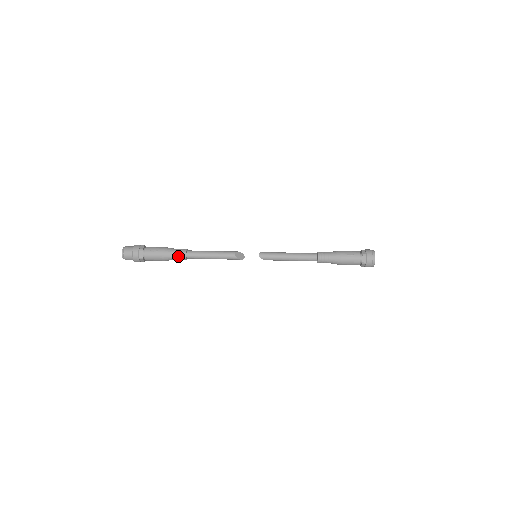
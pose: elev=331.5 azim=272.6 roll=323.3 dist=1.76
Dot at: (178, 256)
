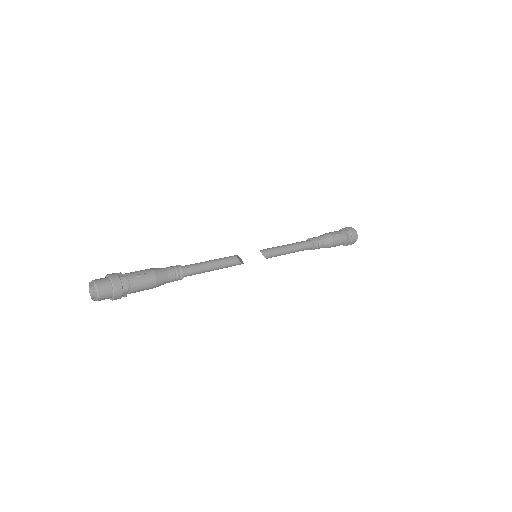
Dot at: (174, 275)
